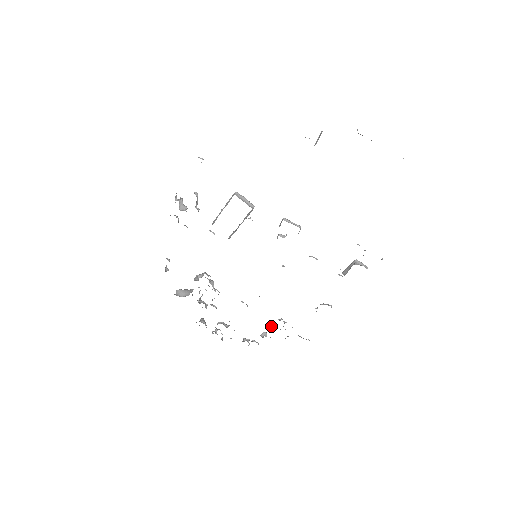
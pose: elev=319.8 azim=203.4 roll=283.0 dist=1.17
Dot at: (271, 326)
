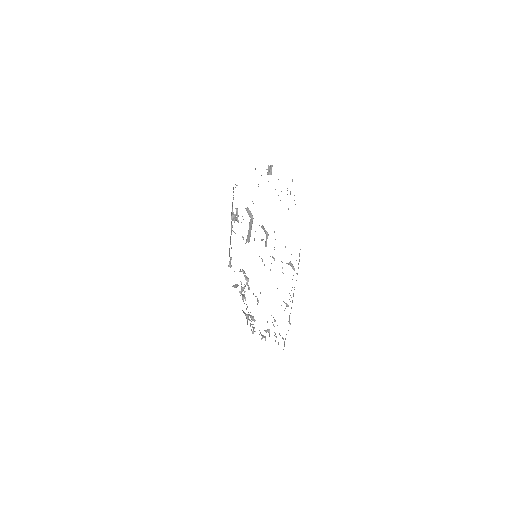
Dot at: occluded
